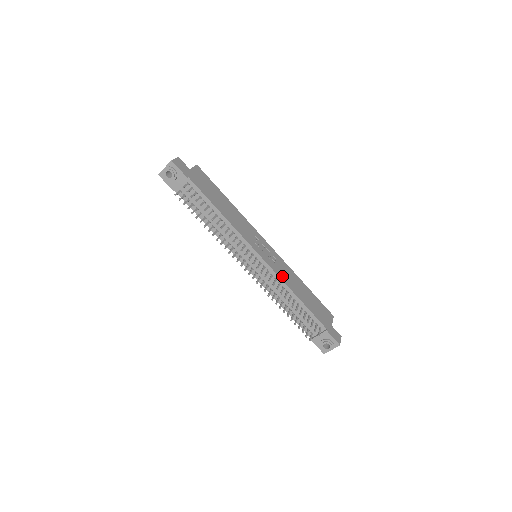
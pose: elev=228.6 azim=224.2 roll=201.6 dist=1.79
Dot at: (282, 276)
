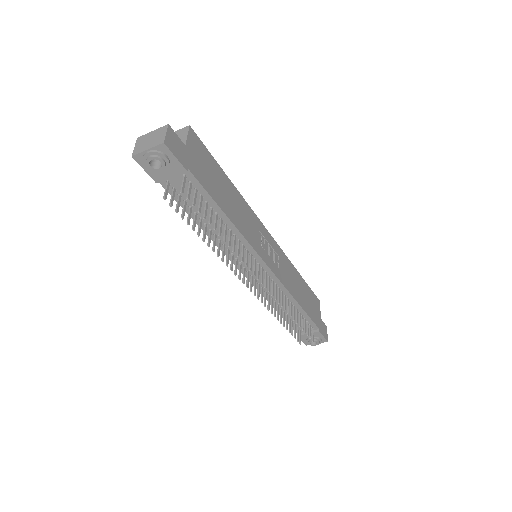
Dot at: (286, 282)
